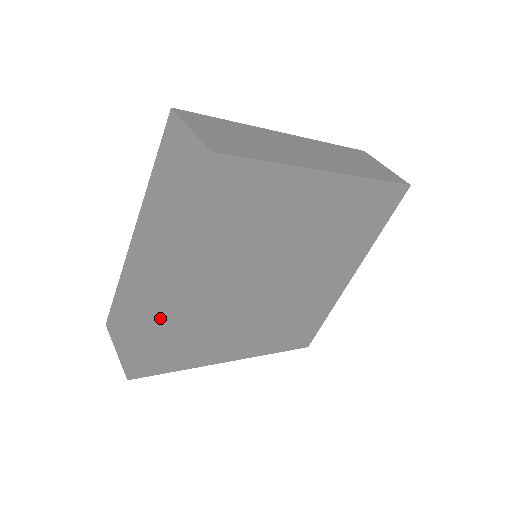
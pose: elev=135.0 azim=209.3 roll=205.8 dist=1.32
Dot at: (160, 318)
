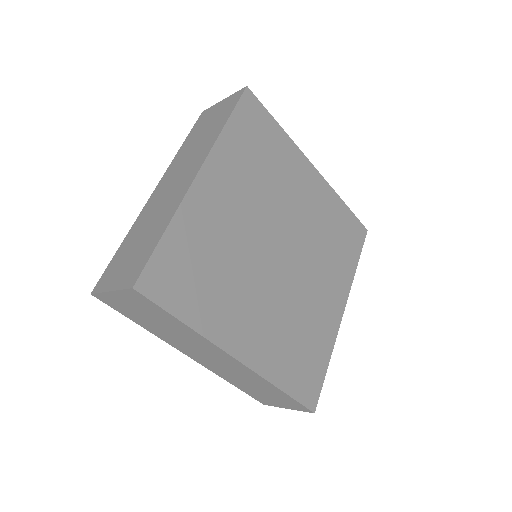
Dot at: (187, 214)
